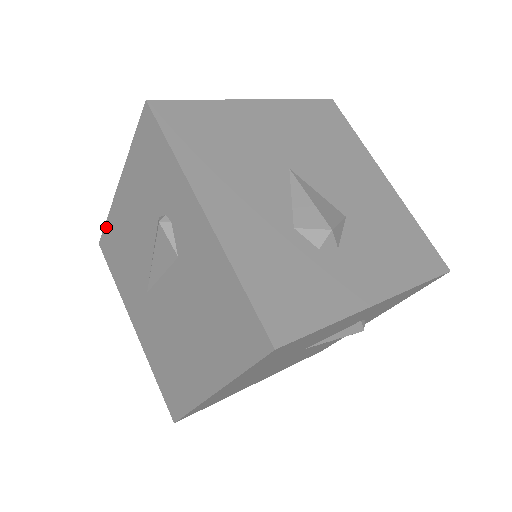
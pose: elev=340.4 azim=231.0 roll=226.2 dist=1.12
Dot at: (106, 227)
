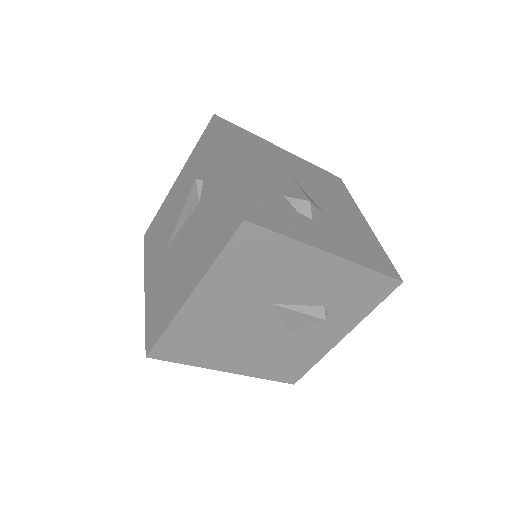
Dot at: (155, 218)
